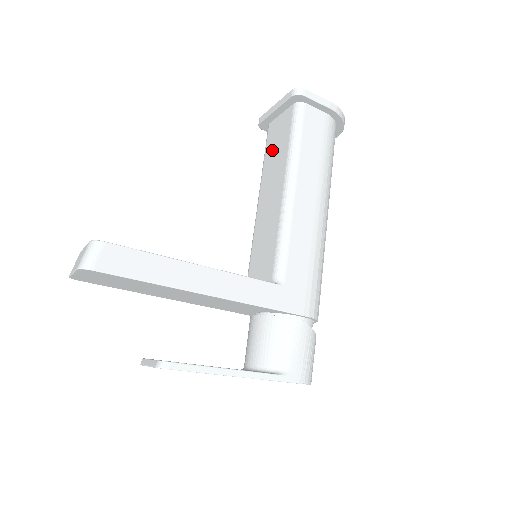
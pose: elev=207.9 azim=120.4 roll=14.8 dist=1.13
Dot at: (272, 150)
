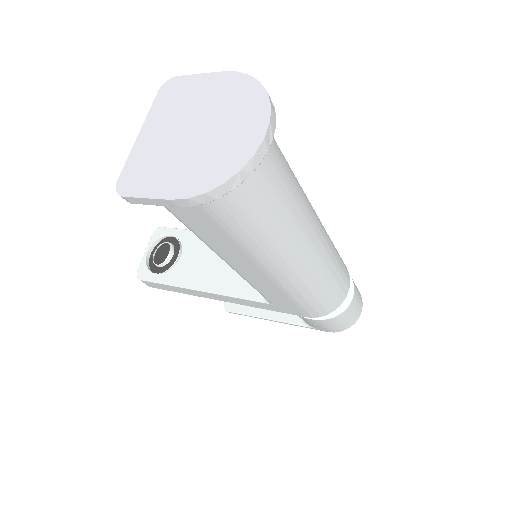
Dot at: occluded
